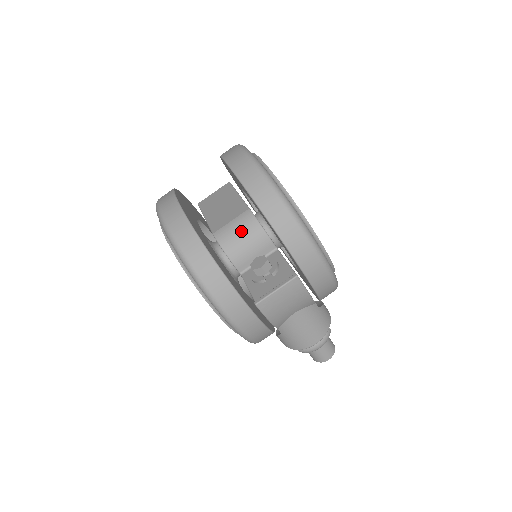
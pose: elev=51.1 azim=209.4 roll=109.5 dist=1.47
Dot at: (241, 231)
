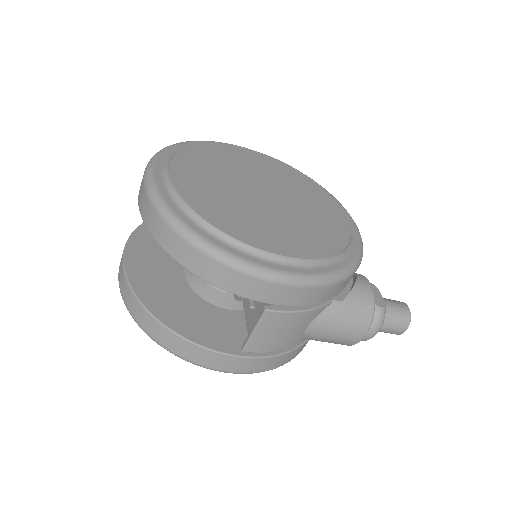
Dot at: occluded
